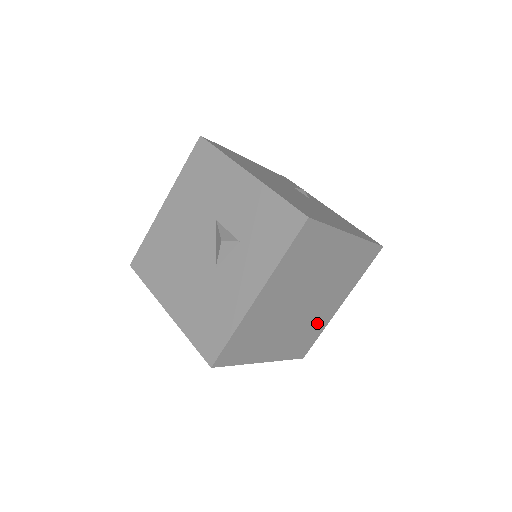
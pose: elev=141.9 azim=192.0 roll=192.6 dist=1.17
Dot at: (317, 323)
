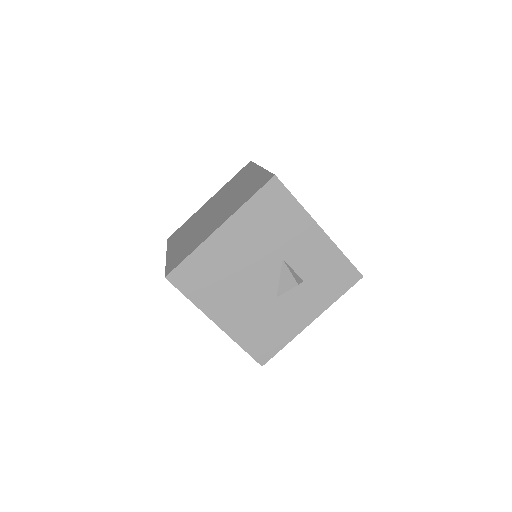
Dot at: occluded
